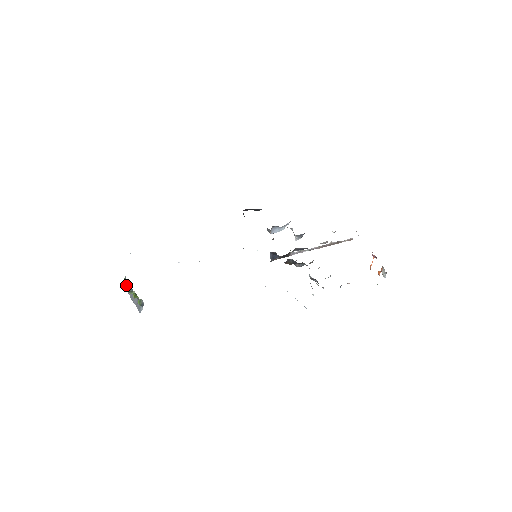
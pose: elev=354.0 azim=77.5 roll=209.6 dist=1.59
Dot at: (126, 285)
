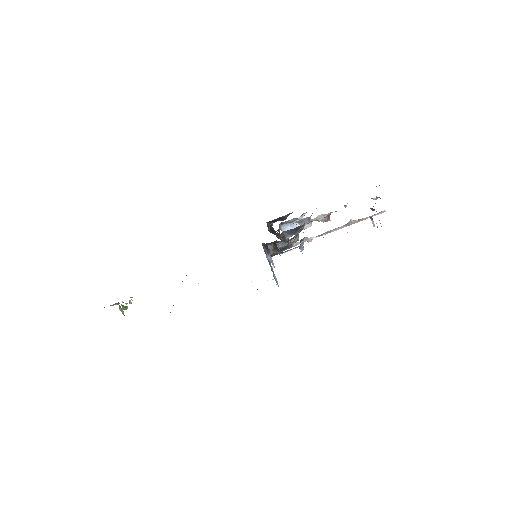
Dot at: occluded
